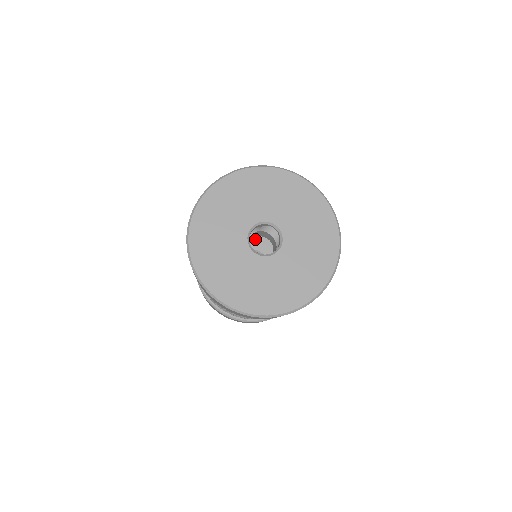
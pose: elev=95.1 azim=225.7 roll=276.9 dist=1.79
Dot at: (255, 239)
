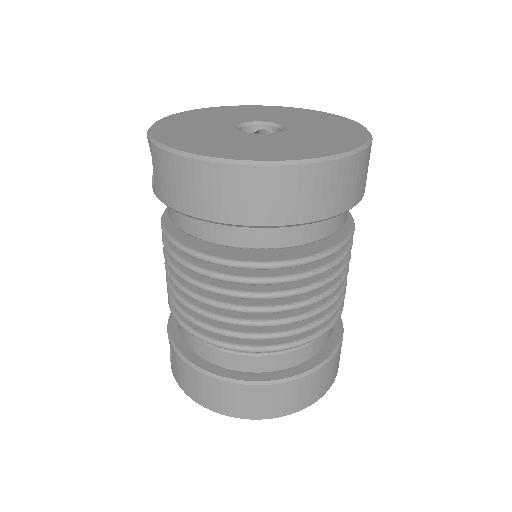
Dot at: occluded
